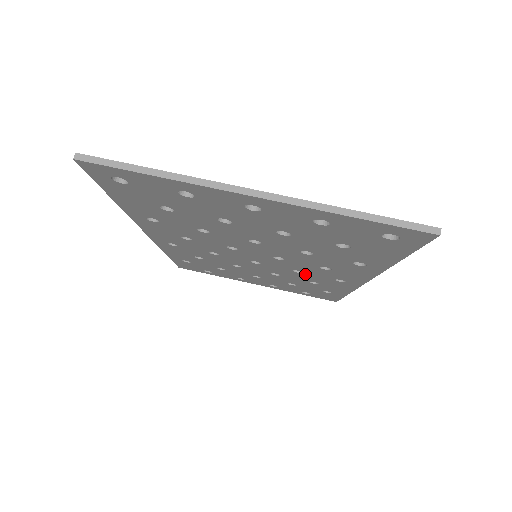
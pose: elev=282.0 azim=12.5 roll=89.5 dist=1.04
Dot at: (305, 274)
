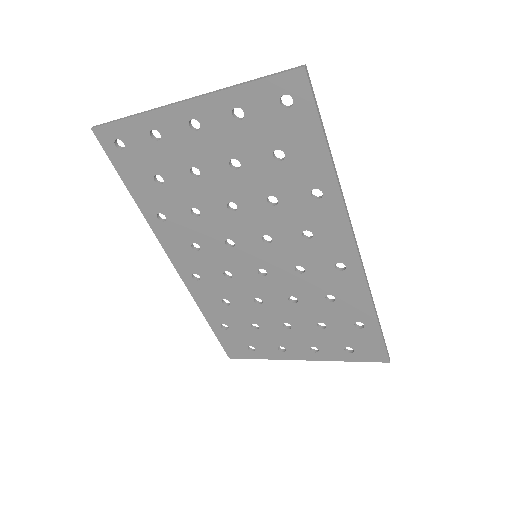
Dot at: (308, 273)
